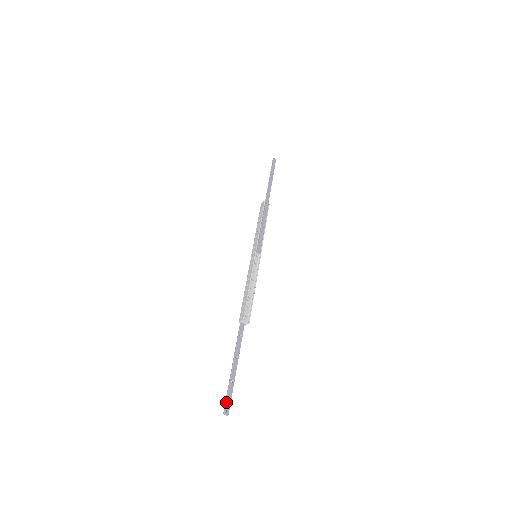
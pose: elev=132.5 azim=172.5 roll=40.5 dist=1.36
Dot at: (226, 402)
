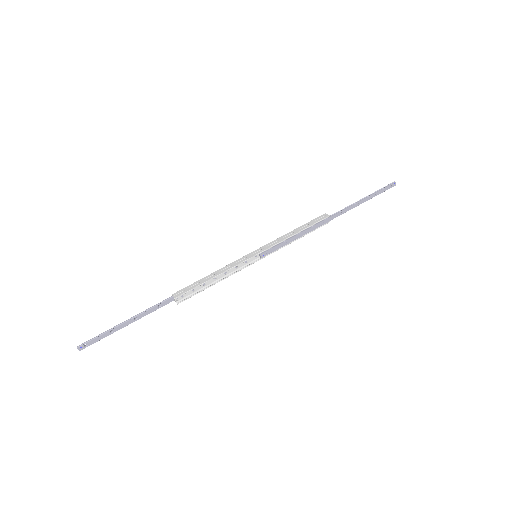
Dot at: (88, 342)
